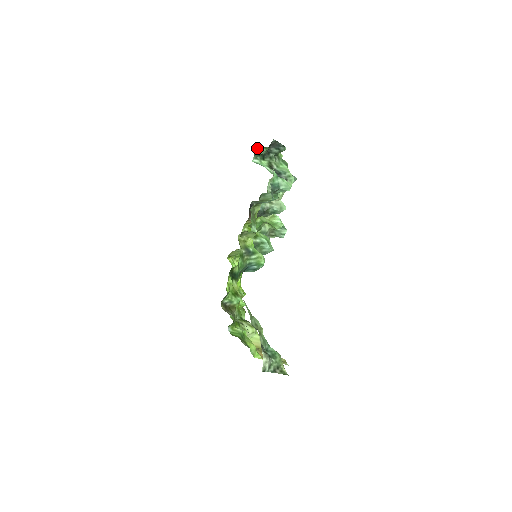
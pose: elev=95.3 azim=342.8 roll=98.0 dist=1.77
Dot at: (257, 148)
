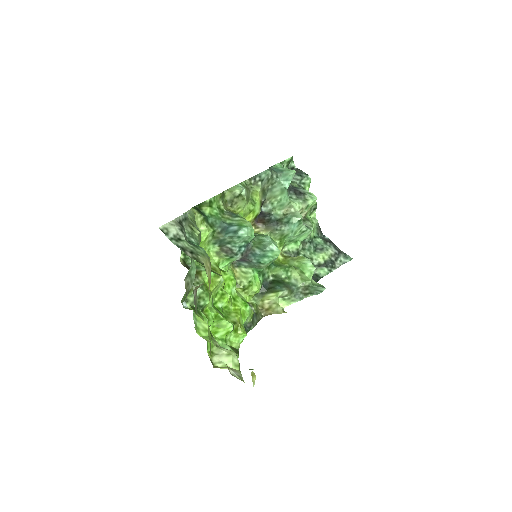
Dot at: occluded
